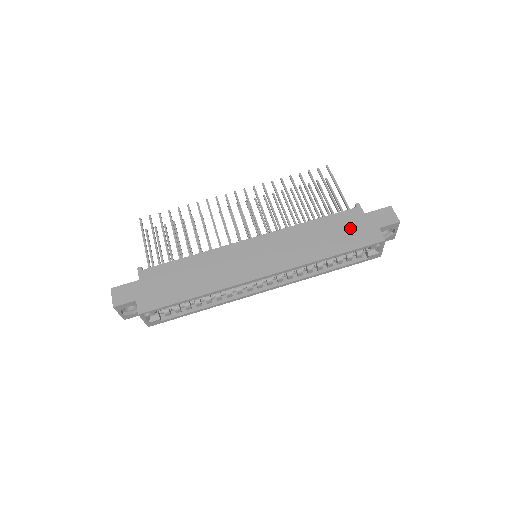
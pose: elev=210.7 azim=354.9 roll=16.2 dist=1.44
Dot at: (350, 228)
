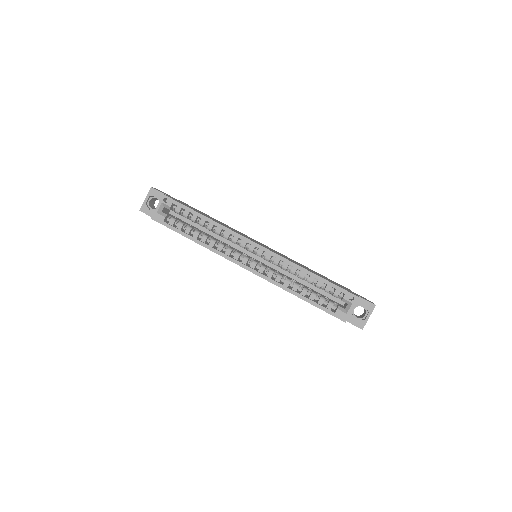
Dot at: occluded
